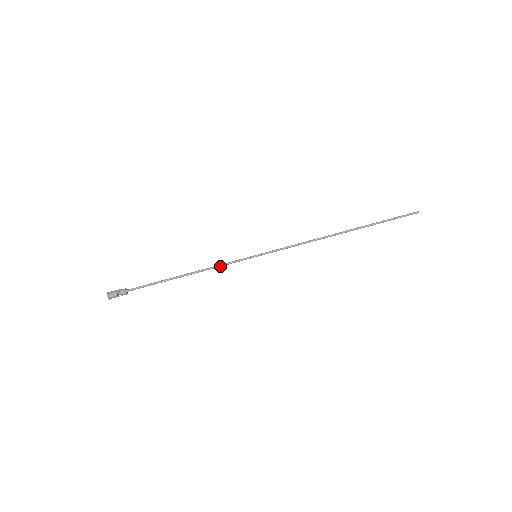
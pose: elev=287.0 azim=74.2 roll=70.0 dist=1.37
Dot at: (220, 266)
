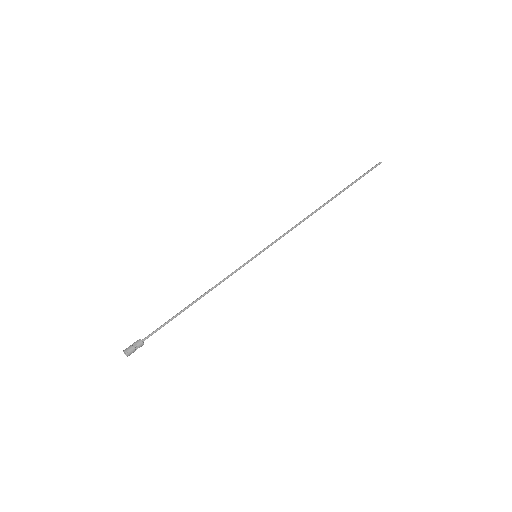
Dot at: occluded
